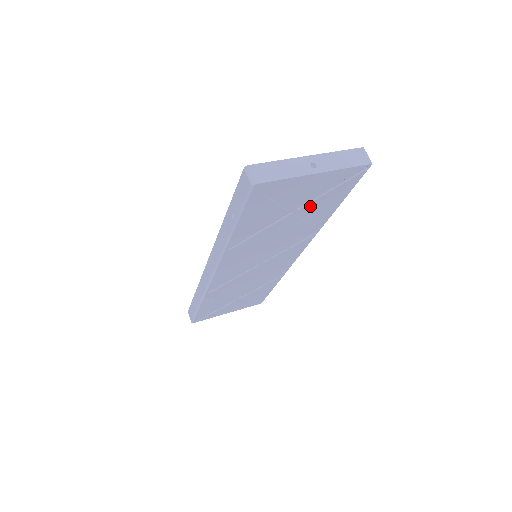
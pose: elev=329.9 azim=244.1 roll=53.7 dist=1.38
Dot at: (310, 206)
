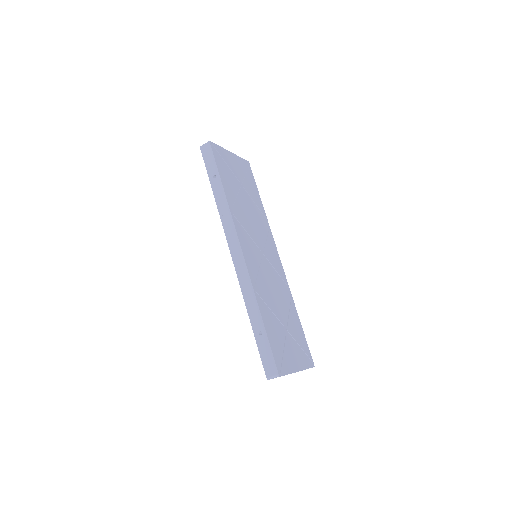
Dot at: (246, 185)
